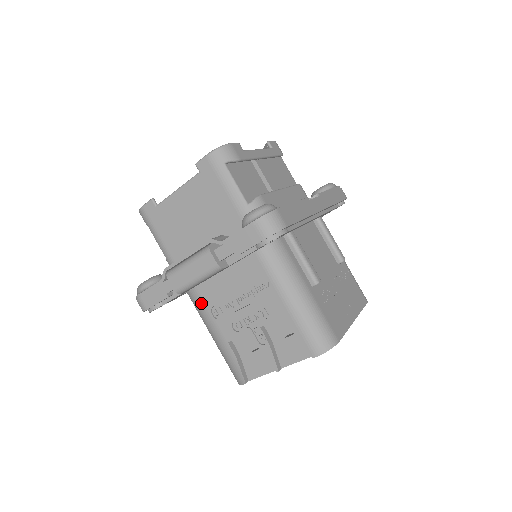
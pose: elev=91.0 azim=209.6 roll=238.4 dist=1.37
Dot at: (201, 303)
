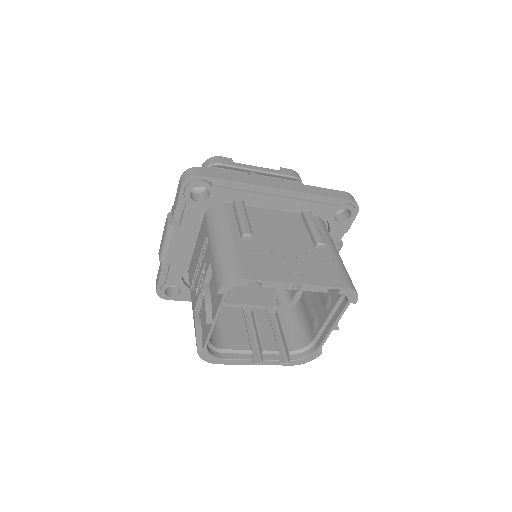
Dot at: (190, 283)
